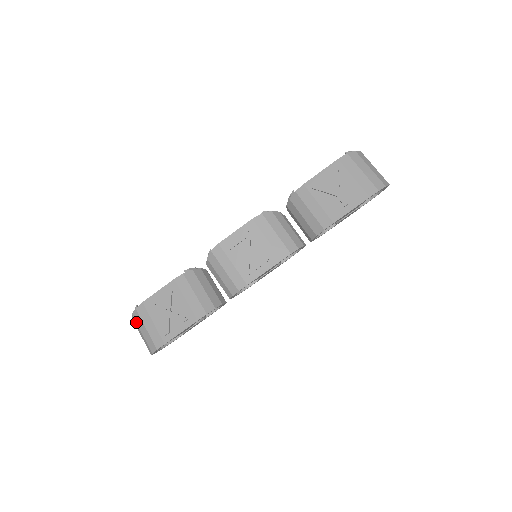
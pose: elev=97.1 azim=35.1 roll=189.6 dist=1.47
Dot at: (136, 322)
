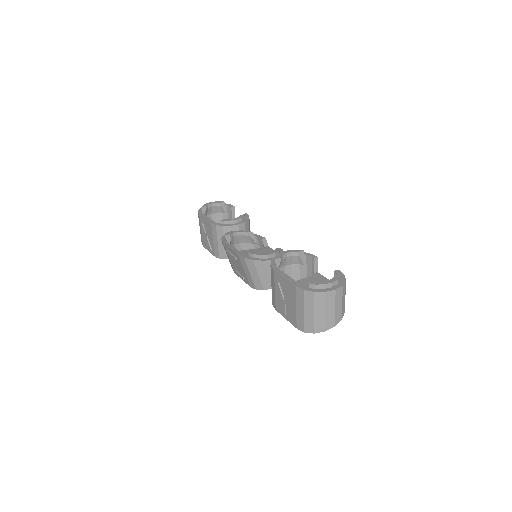
Dot at: occluded
